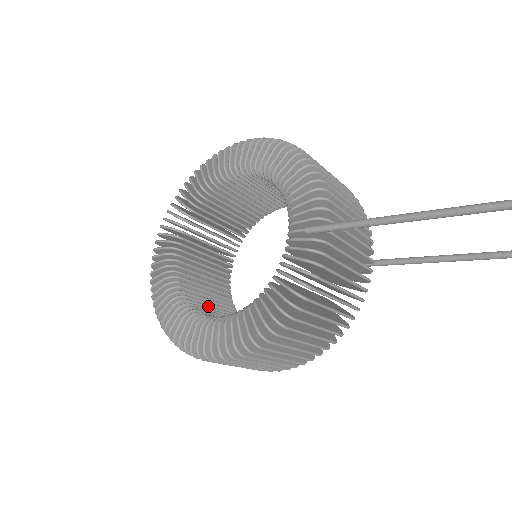
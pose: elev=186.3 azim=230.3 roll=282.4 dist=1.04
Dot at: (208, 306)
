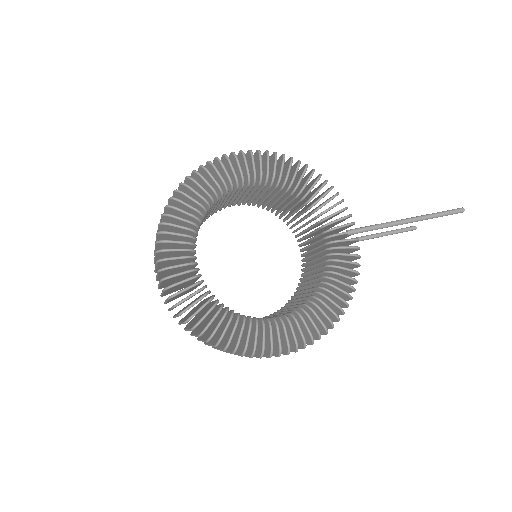
Dot at: occluded
